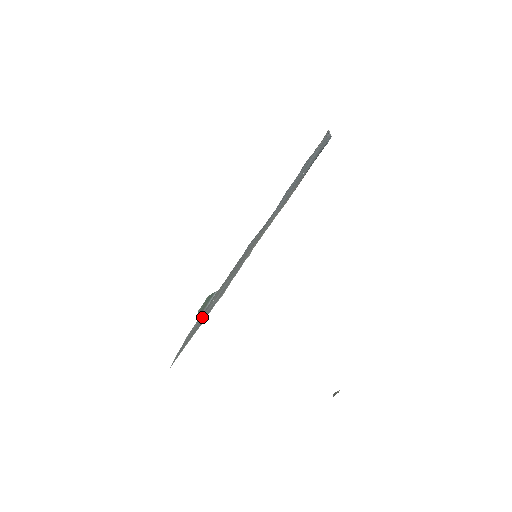
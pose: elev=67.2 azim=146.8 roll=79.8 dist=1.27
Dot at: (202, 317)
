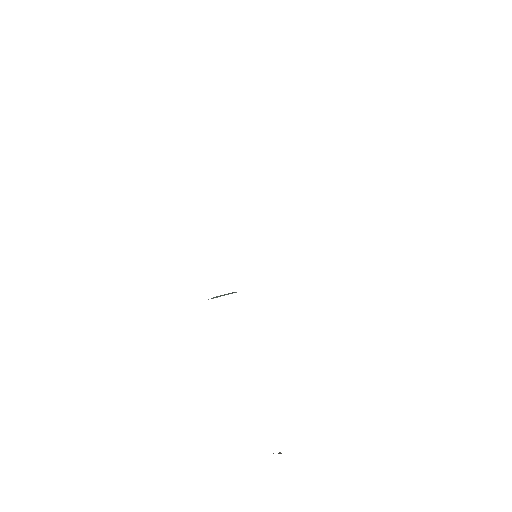
Dot at: occluded
